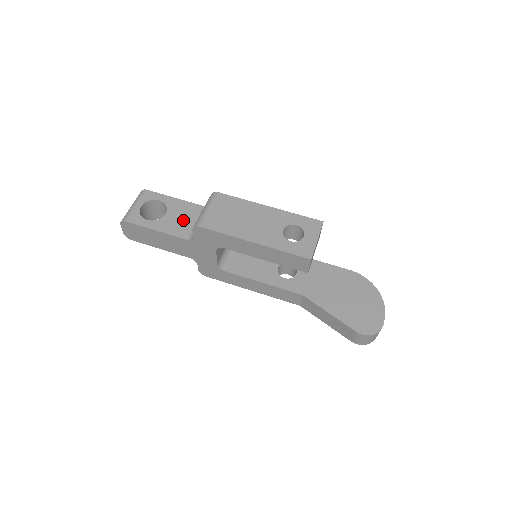
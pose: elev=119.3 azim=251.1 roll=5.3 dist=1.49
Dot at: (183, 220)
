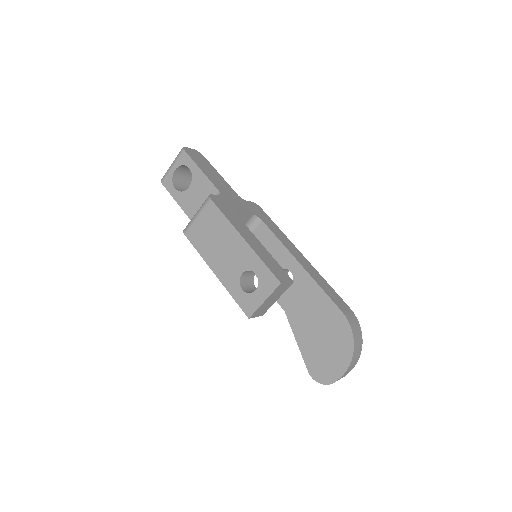
Dot at: (198, 201)
